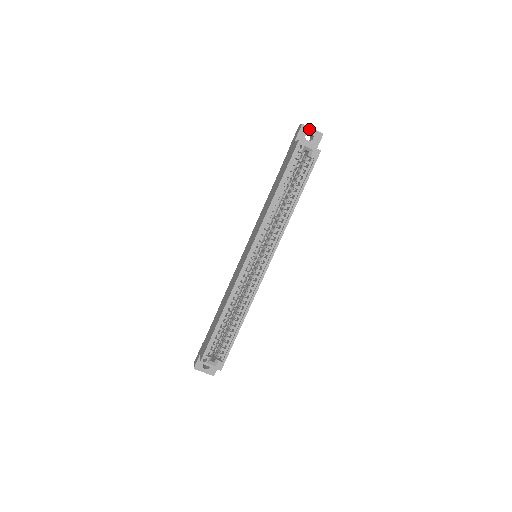
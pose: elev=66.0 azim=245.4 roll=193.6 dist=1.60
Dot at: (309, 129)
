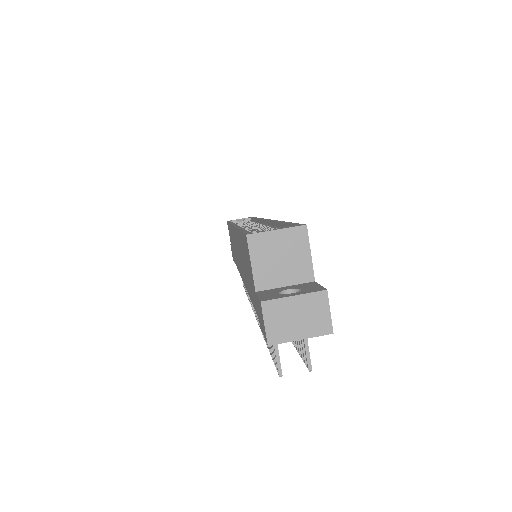
Dot at: occluded
